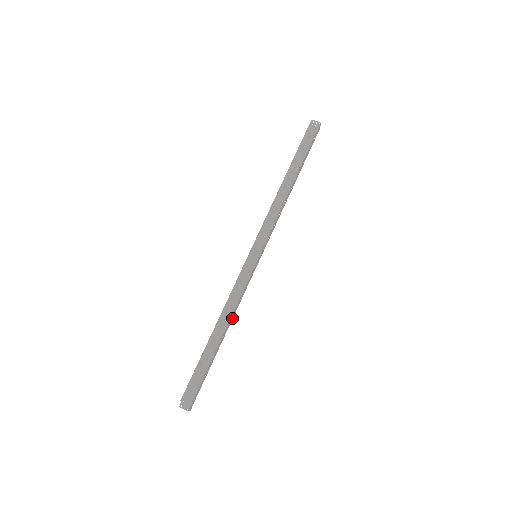
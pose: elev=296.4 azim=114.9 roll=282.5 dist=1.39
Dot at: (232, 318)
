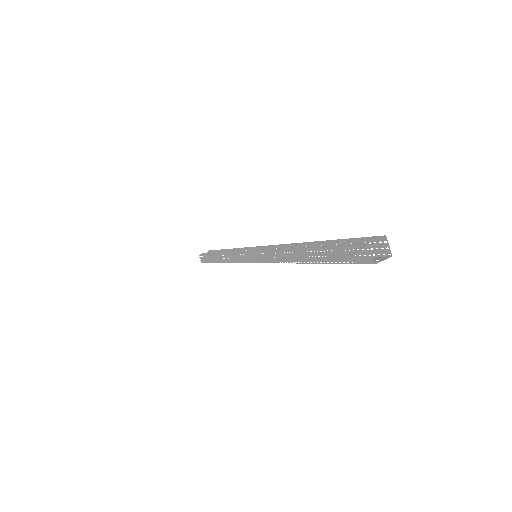
Dot at: occluded
